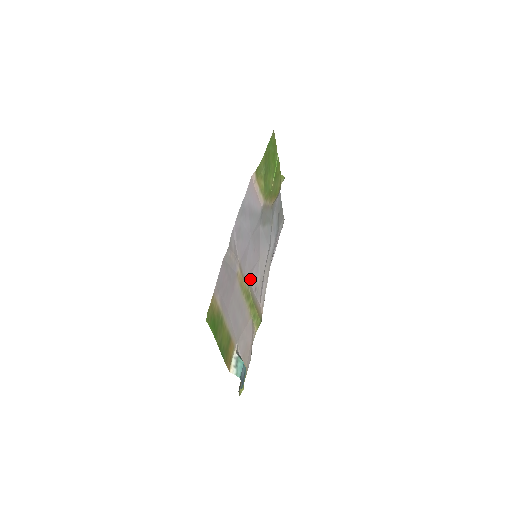
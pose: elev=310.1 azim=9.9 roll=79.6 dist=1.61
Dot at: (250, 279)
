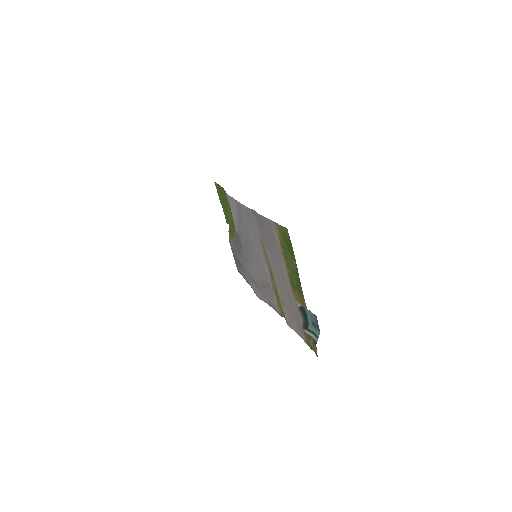
Dot at: (264, 269)
